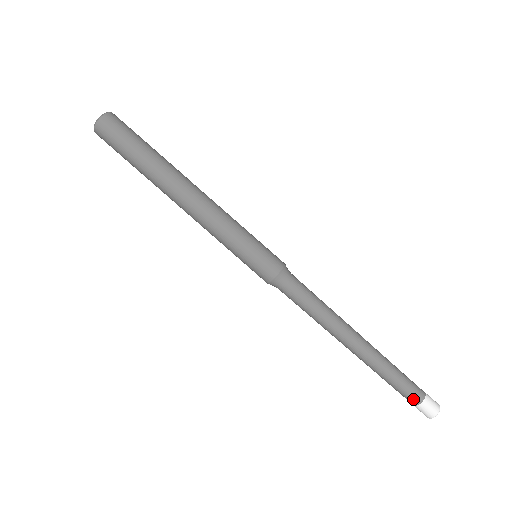
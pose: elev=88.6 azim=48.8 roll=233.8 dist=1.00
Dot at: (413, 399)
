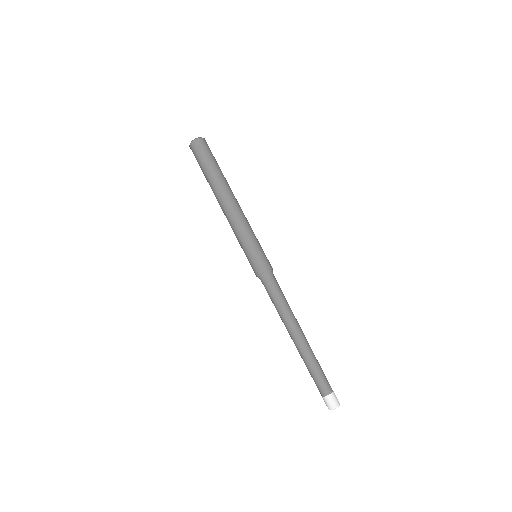
Dot at: (326, 389)
